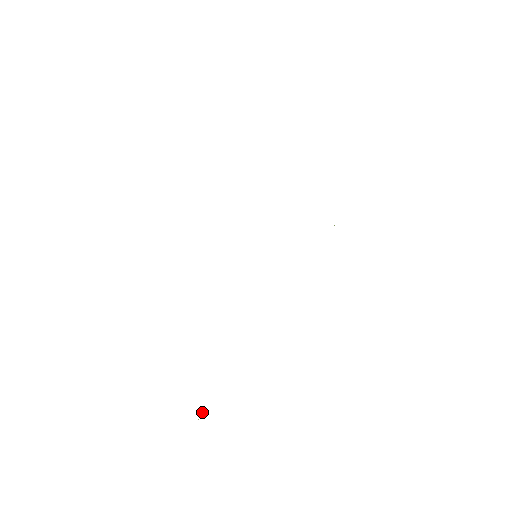
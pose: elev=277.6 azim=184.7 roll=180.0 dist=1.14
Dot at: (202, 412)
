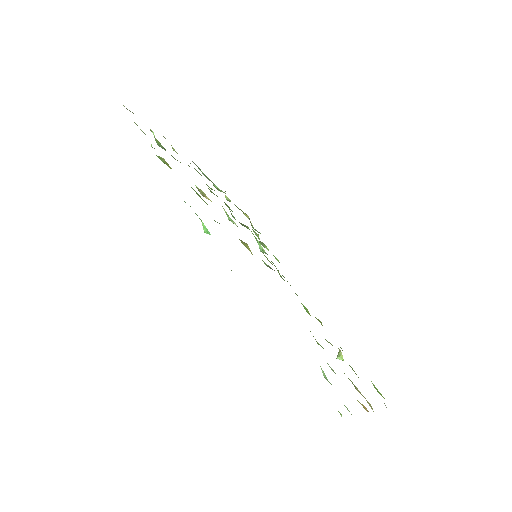
Dot at: occluded
